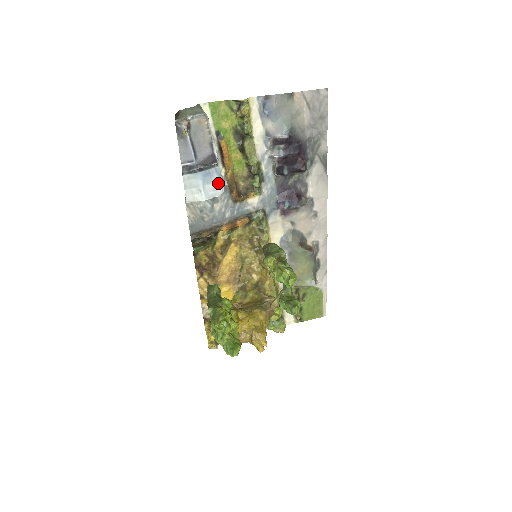
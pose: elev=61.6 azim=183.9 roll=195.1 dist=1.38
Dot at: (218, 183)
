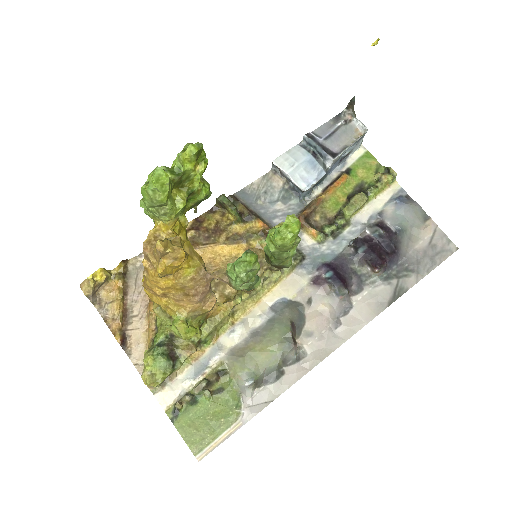
Dot at: (310, 180)
